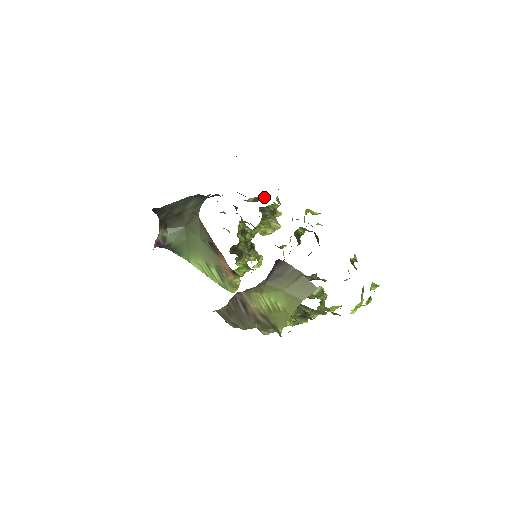
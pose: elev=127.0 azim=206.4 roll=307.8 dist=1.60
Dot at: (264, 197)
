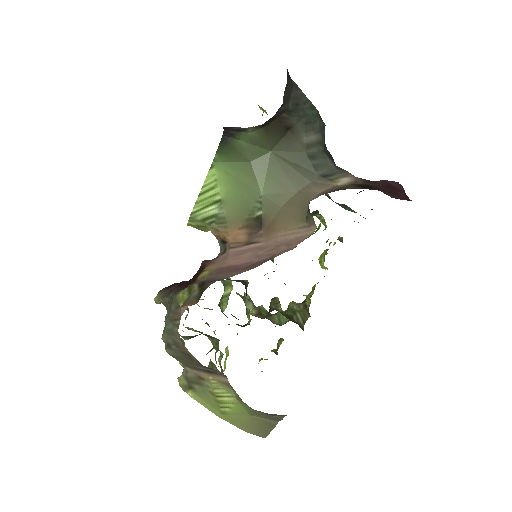
Dot at: occluded
